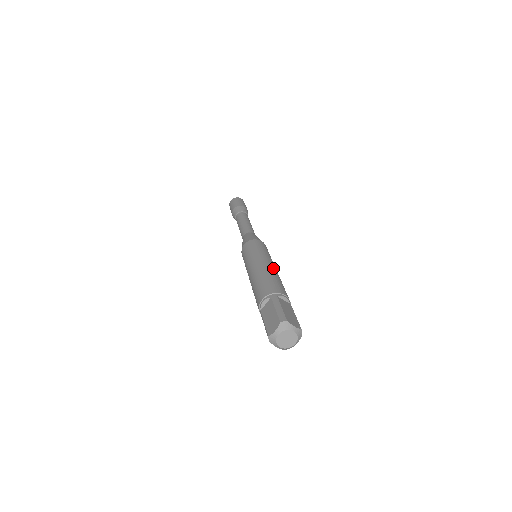
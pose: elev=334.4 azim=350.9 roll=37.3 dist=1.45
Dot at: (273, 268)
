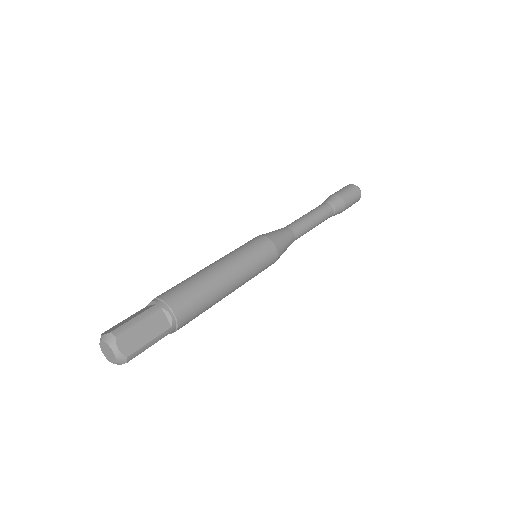
Dot at: (223, 280)
